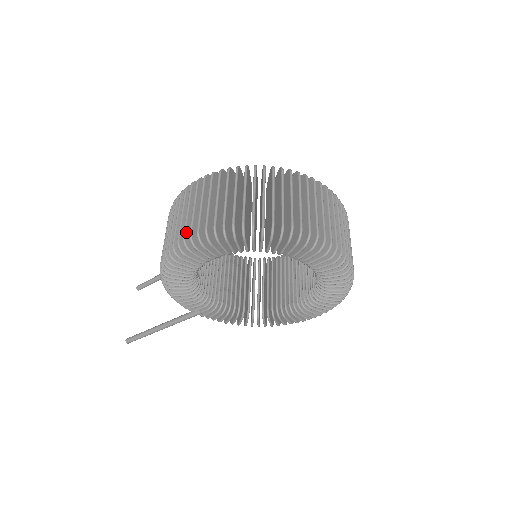
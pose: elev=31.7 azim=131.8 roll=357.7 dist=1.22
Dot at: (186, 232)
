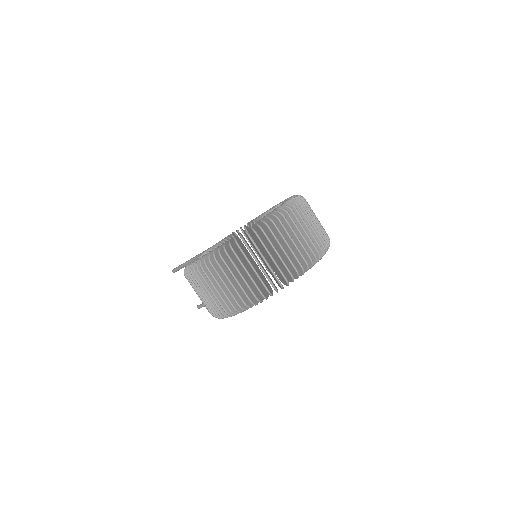
Dot at: (220, 309)
